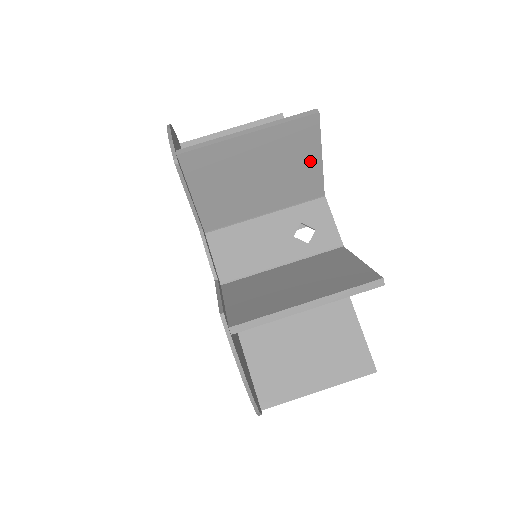
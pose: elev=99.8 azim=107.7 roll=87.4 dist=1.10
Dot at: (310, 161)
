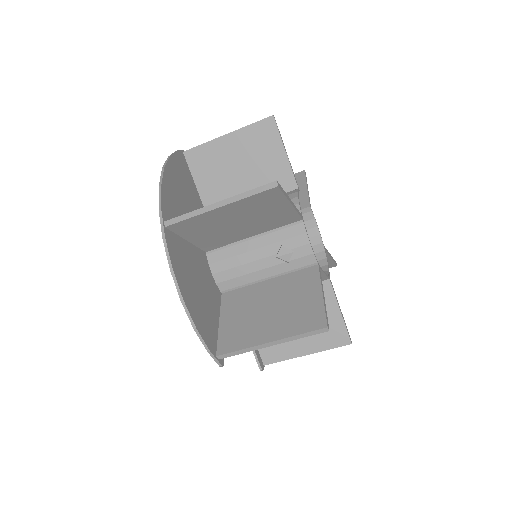
Dot at: occluded
